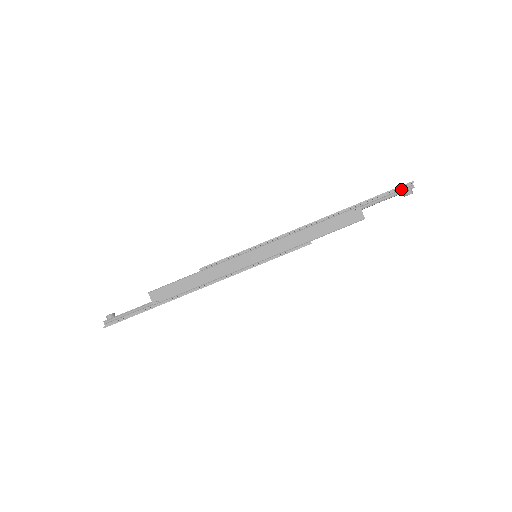
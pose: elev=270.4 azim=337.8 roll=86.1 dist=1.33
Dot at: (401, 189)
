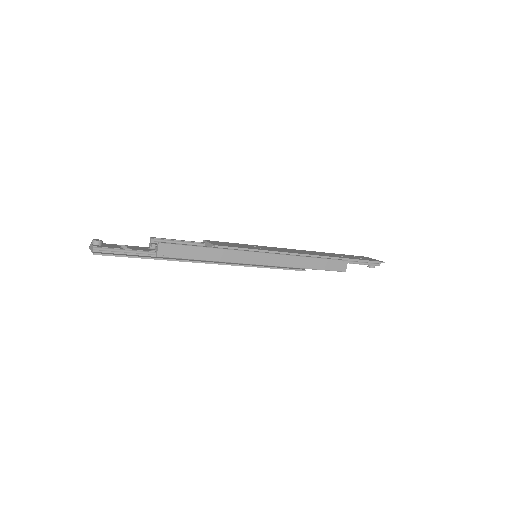
Dot at: (373, 262)
